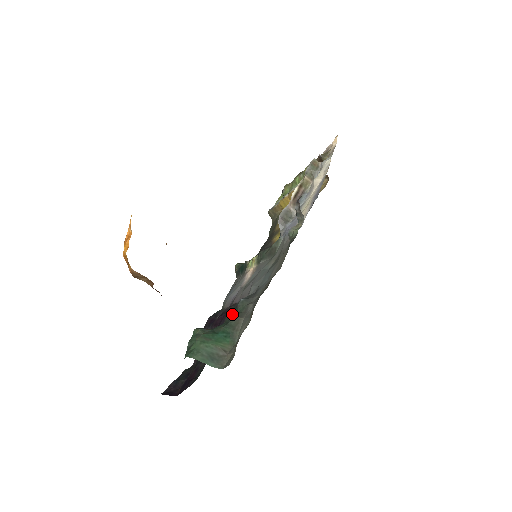
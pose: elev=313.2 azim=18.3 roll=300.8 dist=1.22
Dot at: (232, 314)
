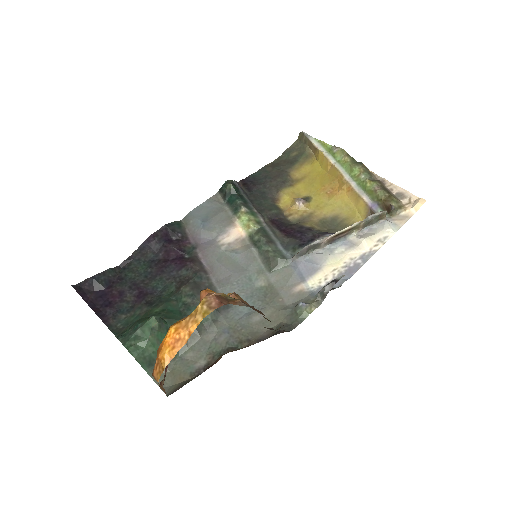
Dot at: (193, 302)
